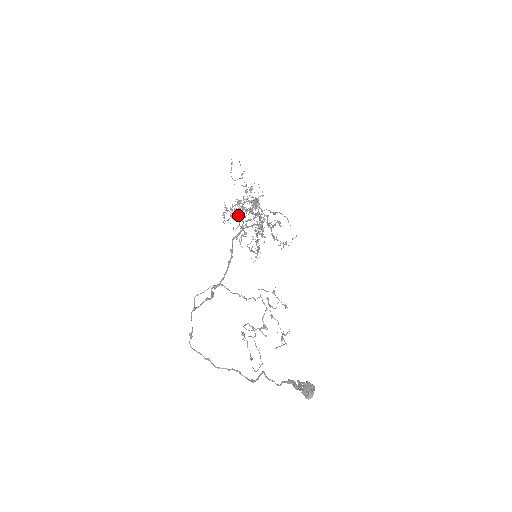
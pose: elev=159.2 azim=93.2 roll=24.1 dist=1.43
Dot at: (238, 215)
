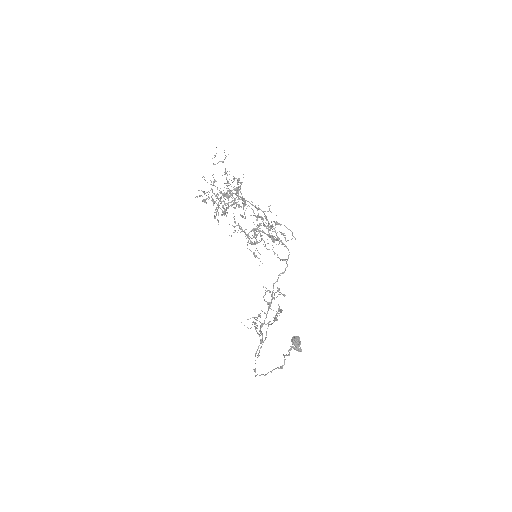
Dot at: (218, 199)
